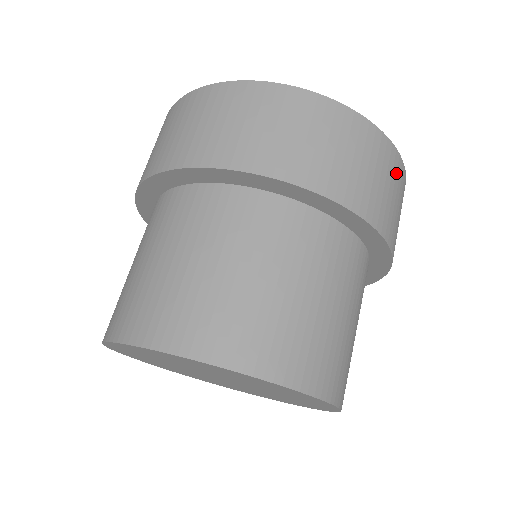
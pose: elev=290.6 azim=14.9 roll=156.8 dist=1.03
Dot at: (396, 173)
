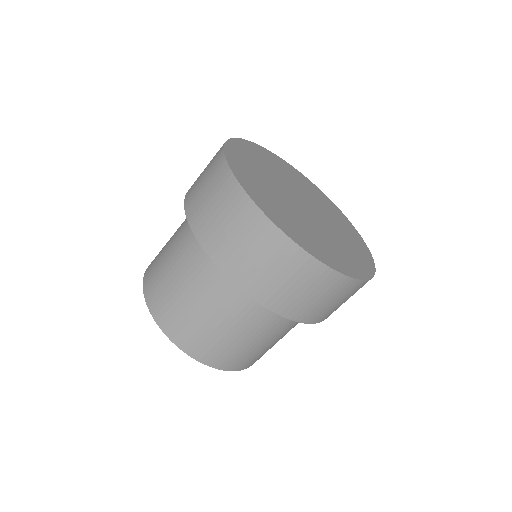
Dot at: occluded
